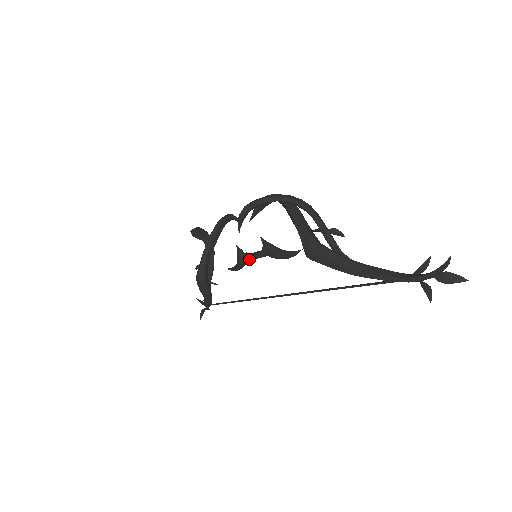
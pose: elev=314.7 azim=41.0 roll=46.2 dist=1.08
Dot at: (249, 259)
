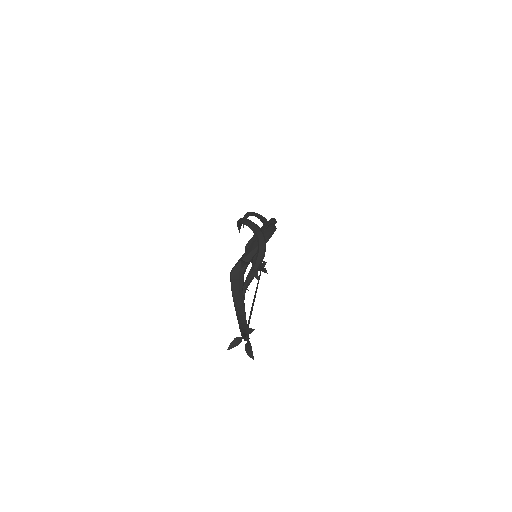
Dot at: occluded
